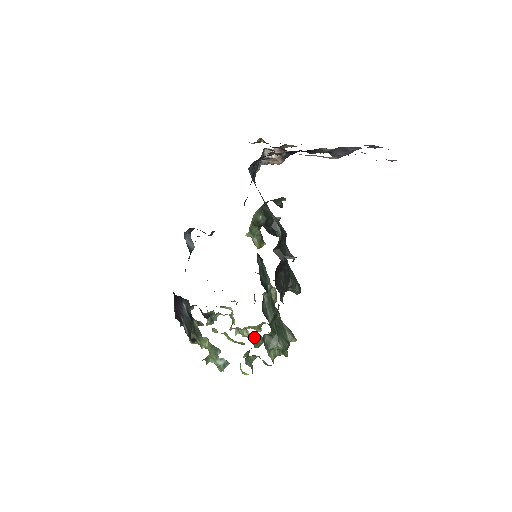
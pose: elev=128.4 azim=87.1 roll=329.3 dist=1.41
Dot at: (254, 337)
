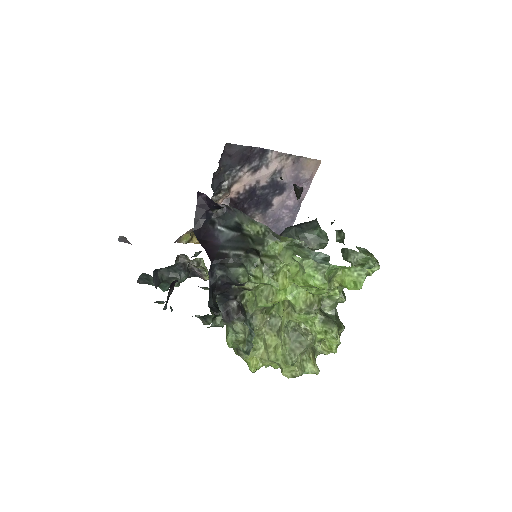
Dot at: (322, 313)
